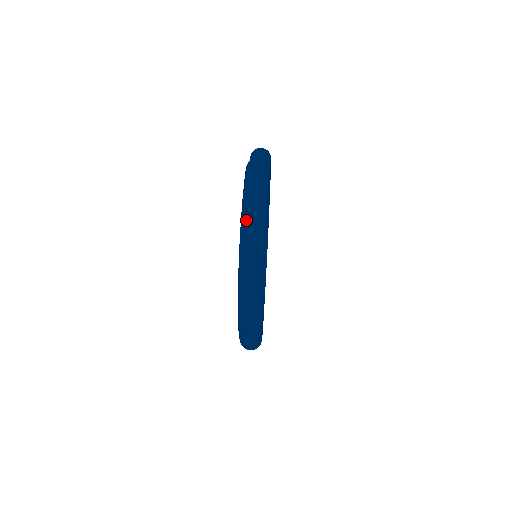
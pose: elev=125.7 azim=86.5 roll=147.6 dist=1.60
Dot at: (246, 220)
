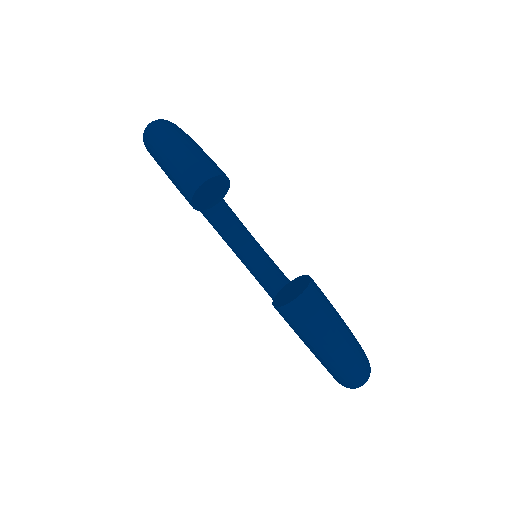
Dot at: (348, 382)
